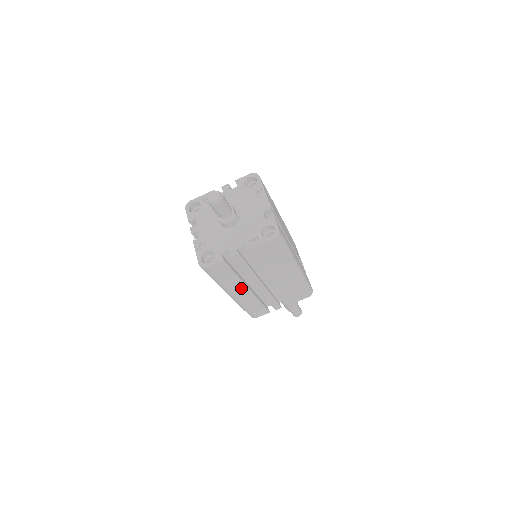
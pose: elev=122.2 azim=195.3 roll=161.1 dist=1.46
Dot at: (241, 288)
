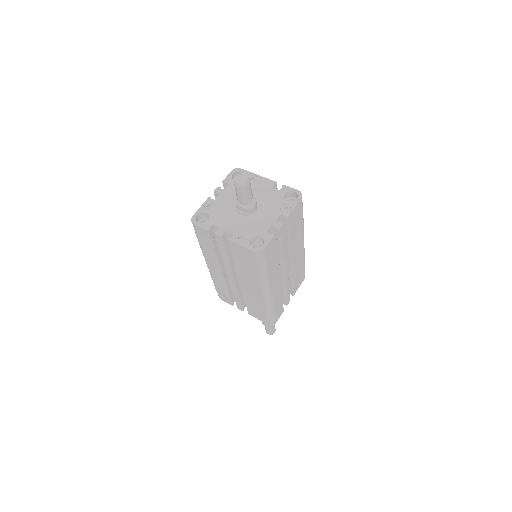
Dot at: (276, 277)
